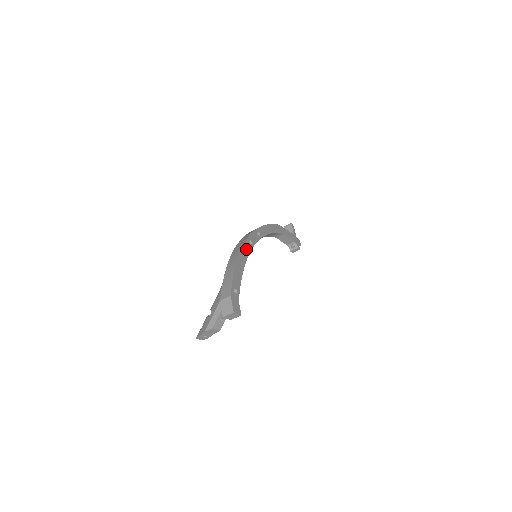
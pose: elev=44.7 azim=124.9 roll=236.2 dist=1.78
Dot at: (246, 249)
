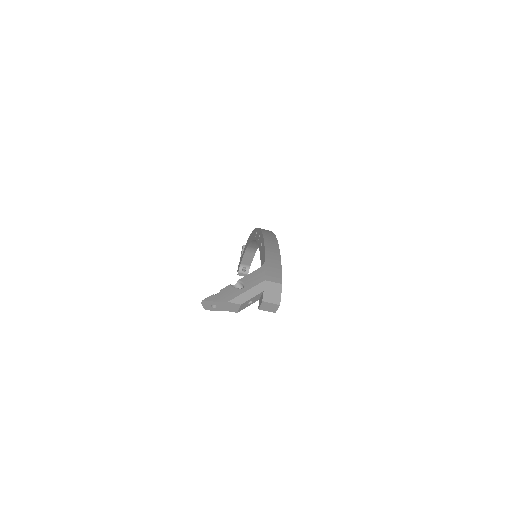
Dot at: occluded
